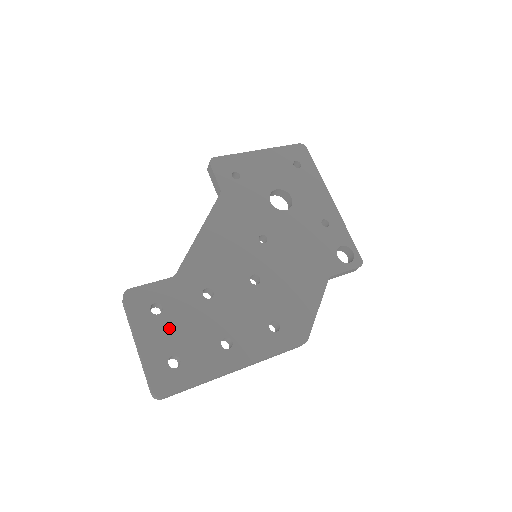
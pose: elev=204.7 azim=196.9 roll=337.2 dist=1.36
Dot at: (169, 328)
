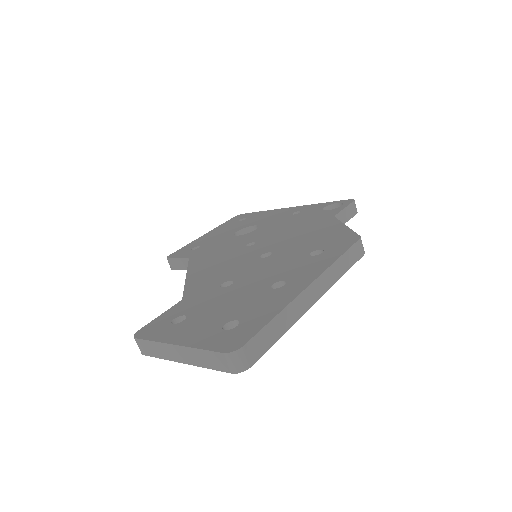
Dot at: (204, 318)
